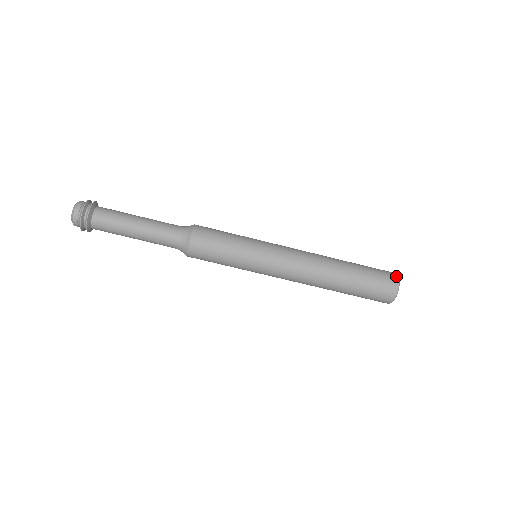
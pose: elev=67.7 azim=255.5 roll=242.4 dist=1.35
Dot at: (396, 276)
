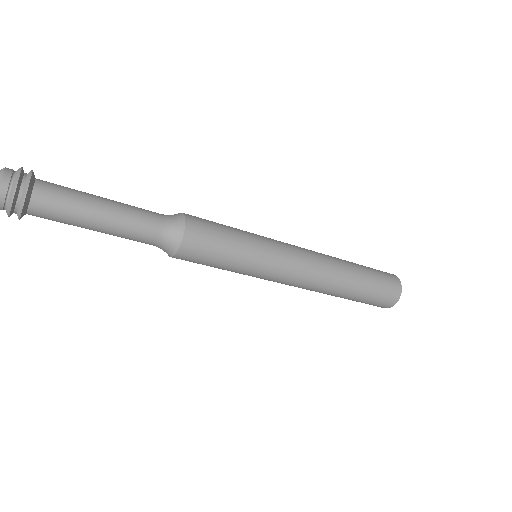
Dot at: (400, 290)
